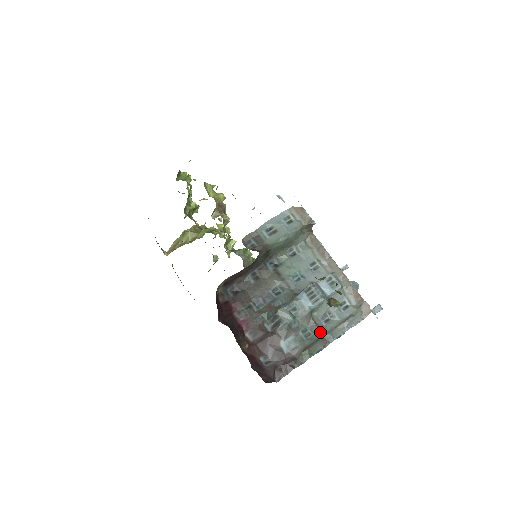
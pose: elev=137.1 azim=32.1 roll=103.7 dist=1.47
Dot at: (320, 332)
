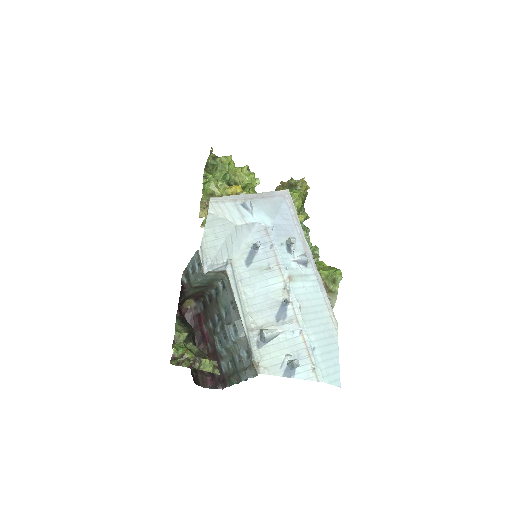
Dot at: (236, 368)
